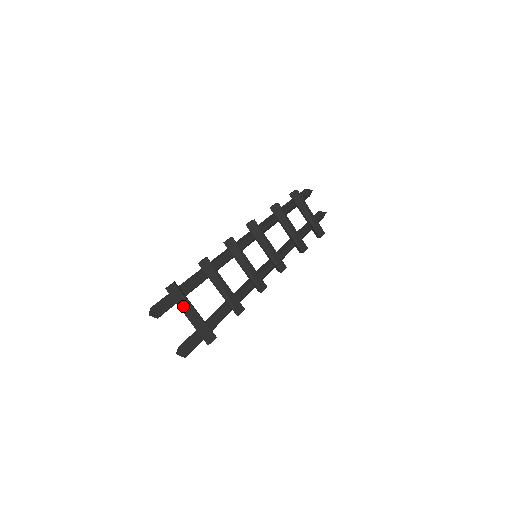
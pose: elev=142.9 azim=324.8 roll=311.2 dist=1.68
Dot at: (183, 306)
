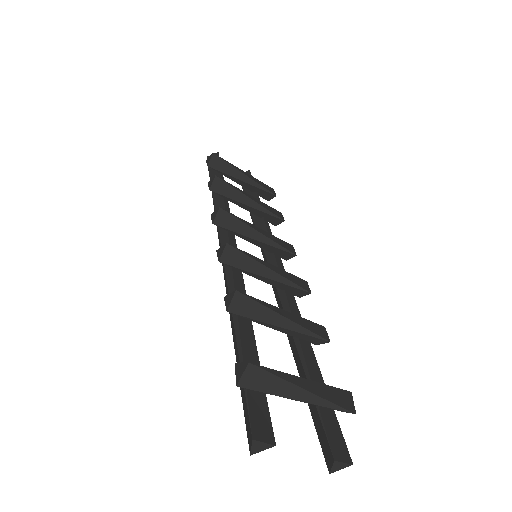
Dot at: (285, 388)
